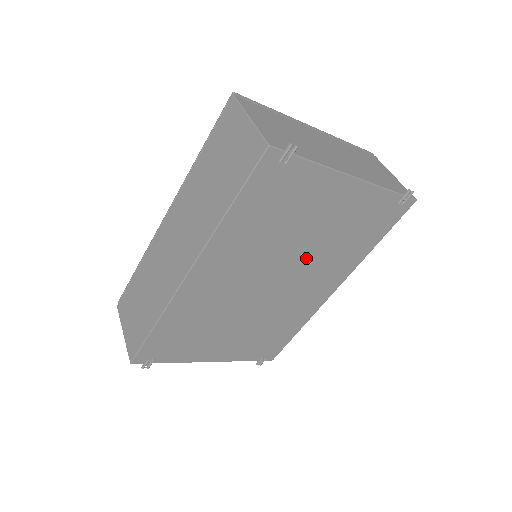
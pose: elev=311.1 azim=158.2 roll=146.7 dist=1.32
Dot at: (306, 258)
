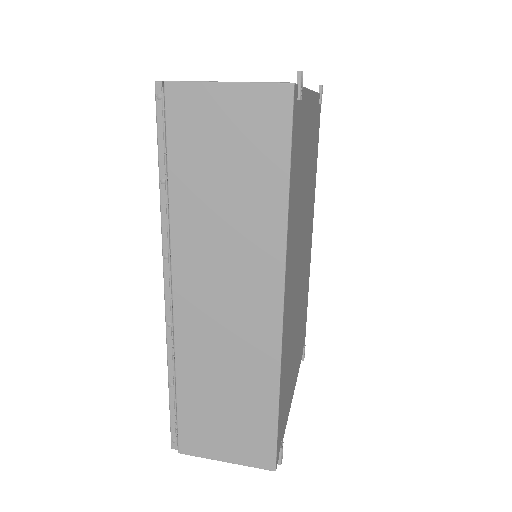
Dot at: (306, 210)
